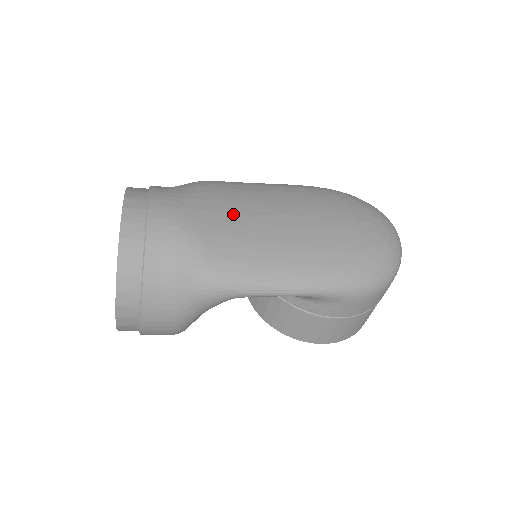
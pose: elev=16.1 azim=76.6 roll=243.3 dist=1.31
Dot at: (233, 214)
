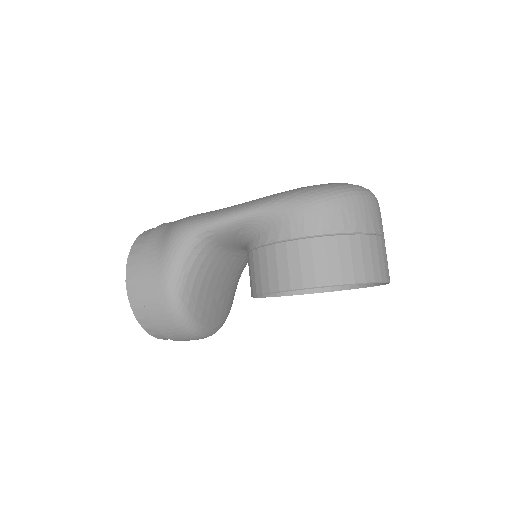
Dot at: occluded
